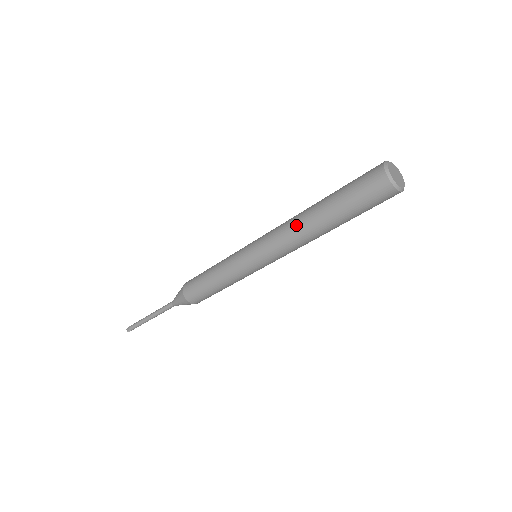
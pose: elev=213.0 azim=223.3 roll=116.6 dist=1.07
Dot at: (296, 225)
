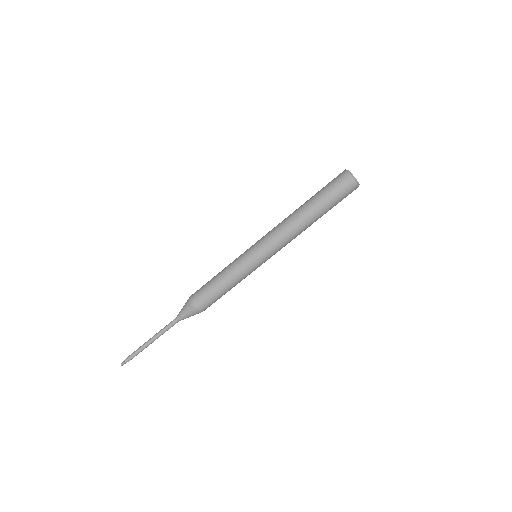
Dot at: (288, 216)
